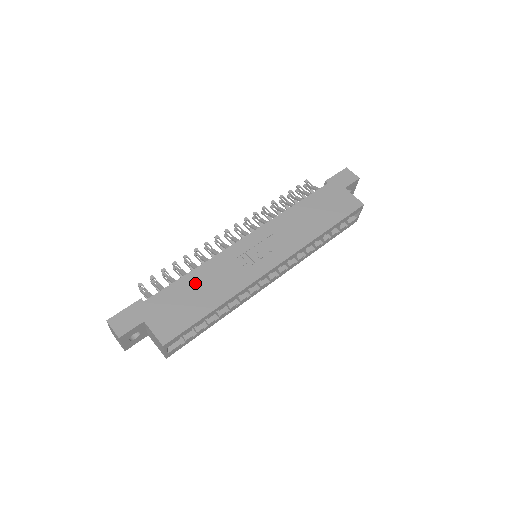
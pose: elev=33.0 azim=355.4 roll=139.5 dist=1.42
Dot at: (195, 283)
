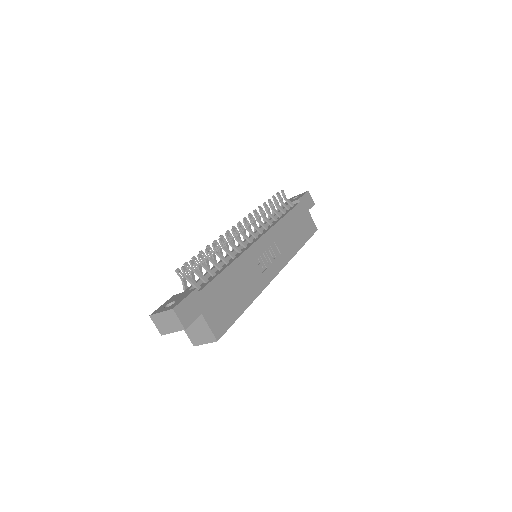
Dot at: (232, 279)
